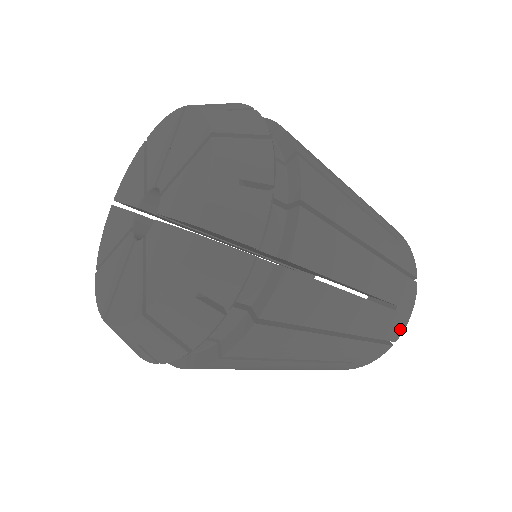
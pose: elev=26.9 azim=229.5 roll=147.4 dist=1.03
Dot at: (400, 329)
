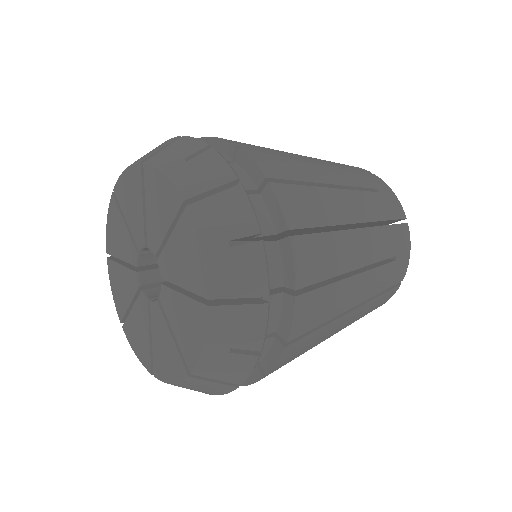
Dot at: occluded
